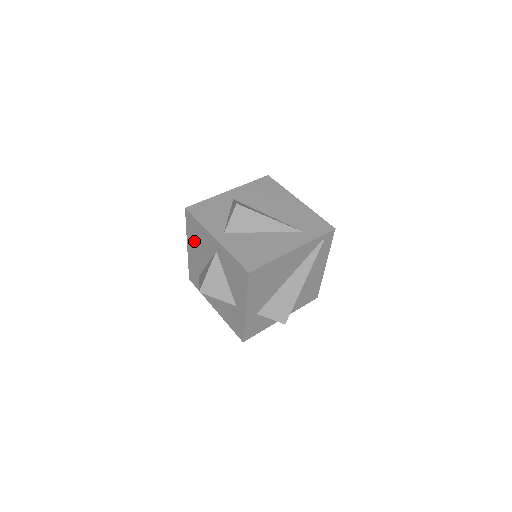
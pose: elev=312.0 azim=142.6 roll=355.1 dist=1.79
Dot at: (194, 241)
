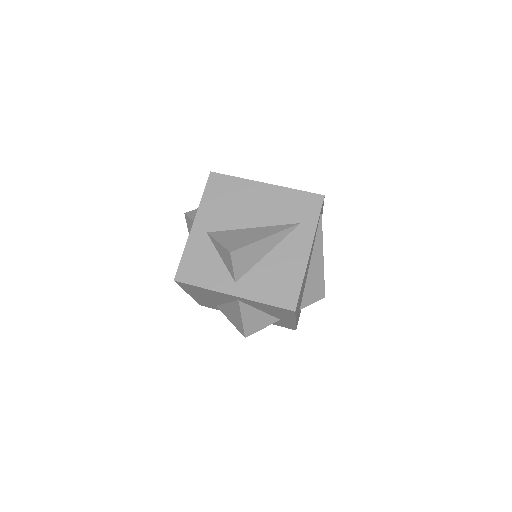
Dot at: (199, 294)
